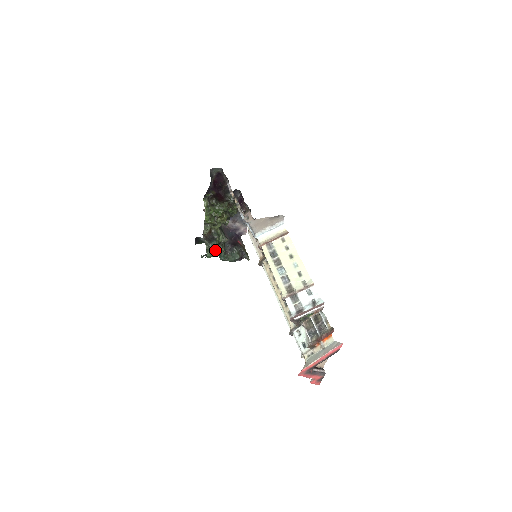
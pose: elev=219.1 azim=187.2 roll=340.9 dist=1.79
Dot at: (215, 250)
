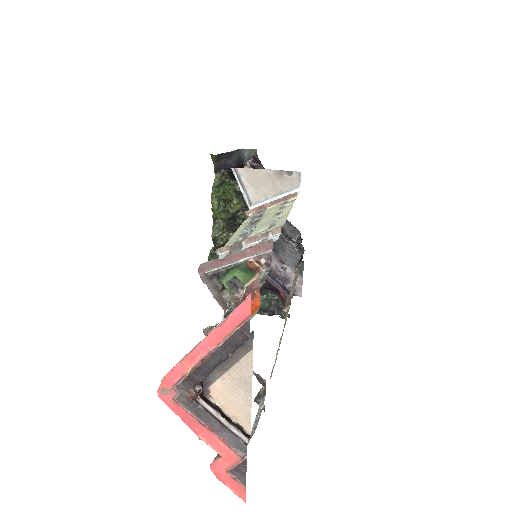
Dot at: occluded
